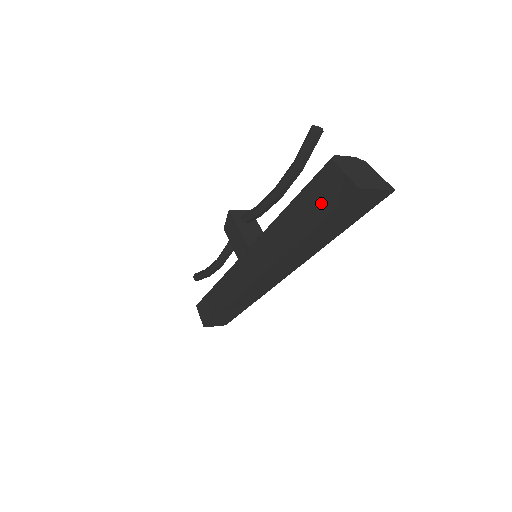
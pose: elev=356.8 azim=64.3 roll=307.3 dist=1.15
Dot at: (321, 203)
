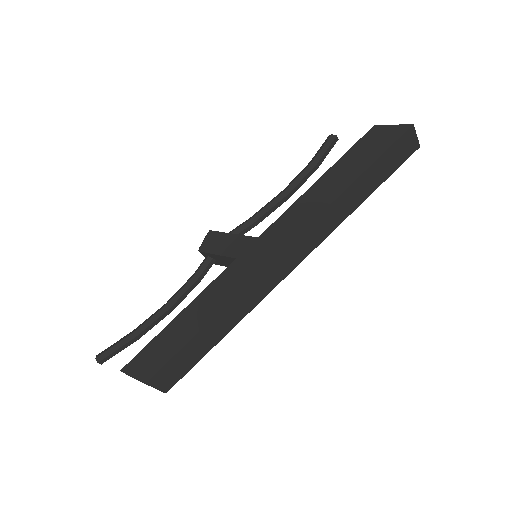
Dot at: (372, 150)
